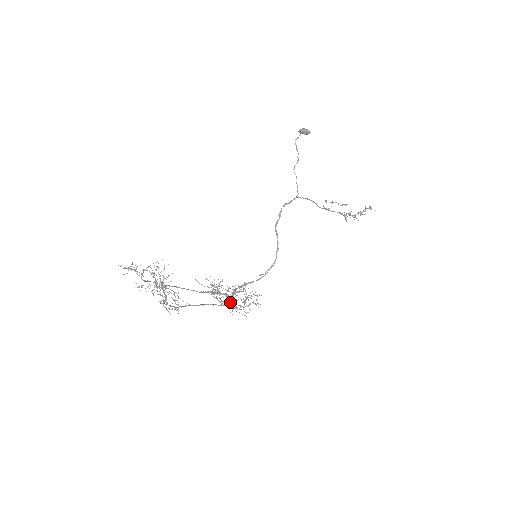
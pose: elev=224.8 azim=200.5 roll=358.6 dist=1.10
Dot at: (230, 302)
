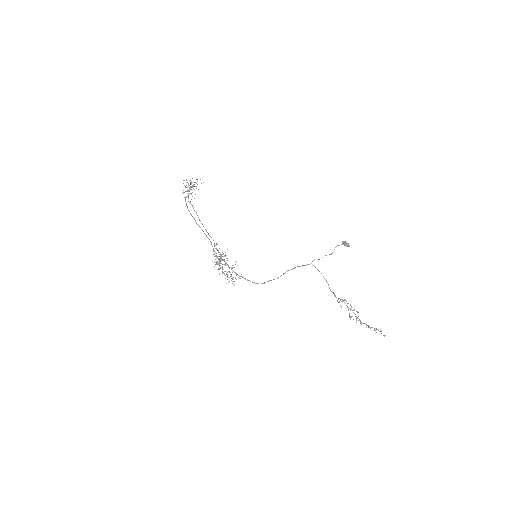
Dot at: (219, 264)
